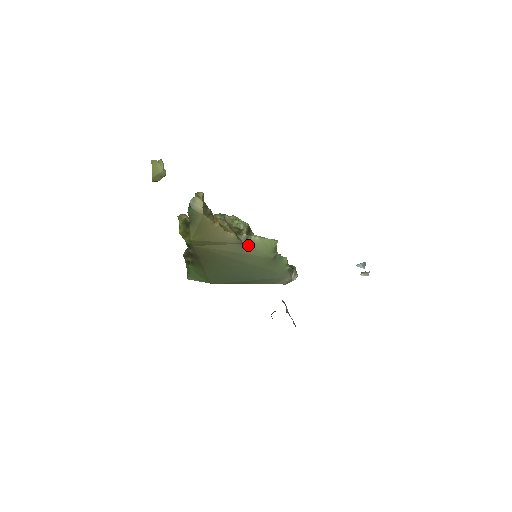
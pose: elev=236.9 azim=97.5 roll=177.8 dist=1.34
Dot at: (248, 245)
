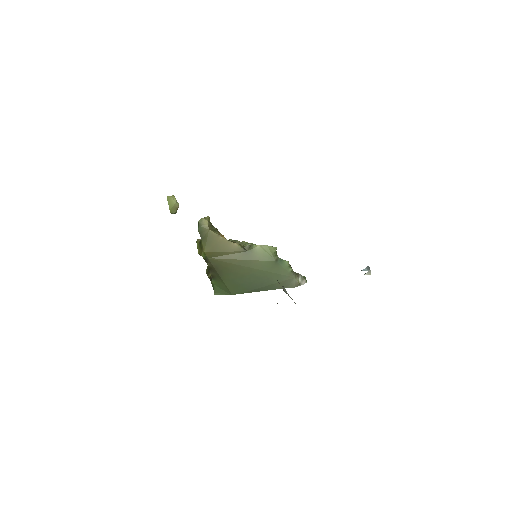
Dot at: (251, 252)
